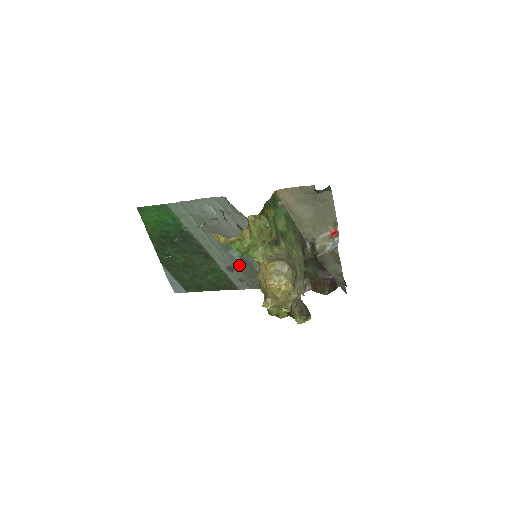
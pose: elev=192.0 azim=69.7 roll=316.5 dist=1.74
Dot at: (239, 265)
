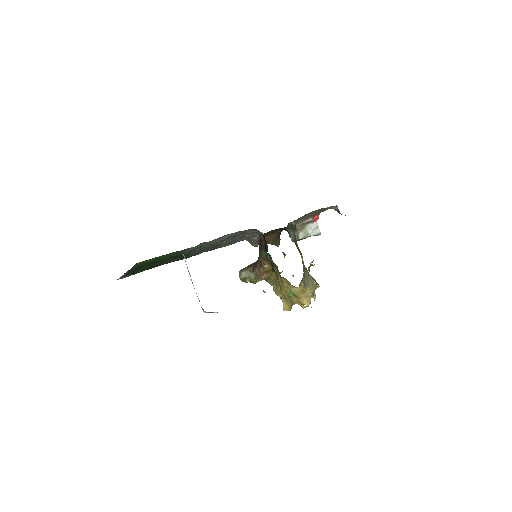
Dot at: (211, 247)
